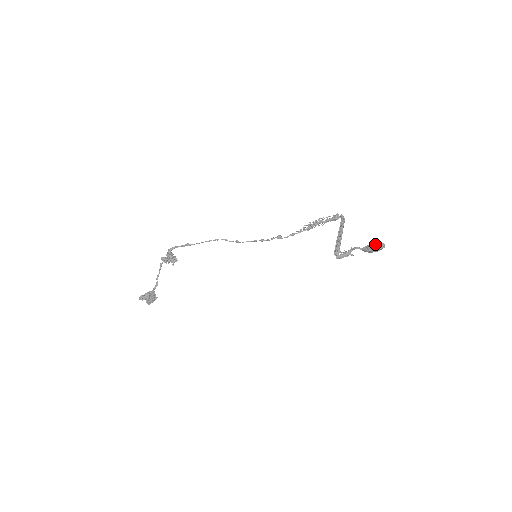
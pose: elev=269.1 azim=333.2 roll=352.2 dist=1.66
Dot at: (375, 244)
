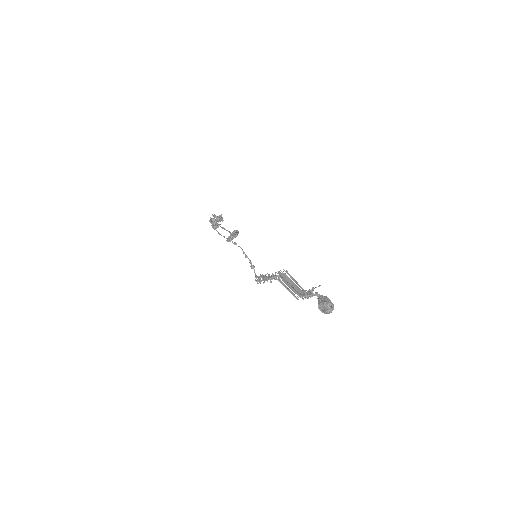
Dot at: (322, 307)
